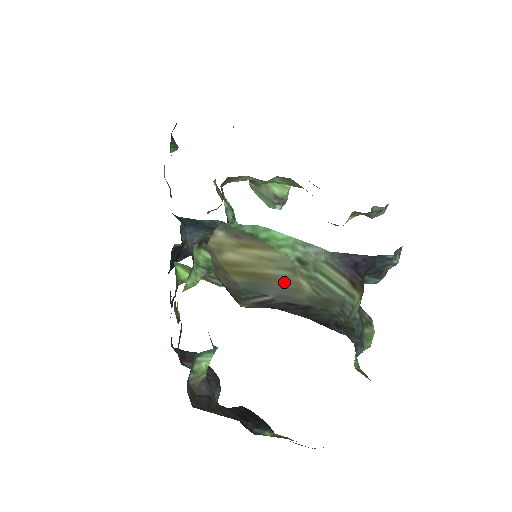
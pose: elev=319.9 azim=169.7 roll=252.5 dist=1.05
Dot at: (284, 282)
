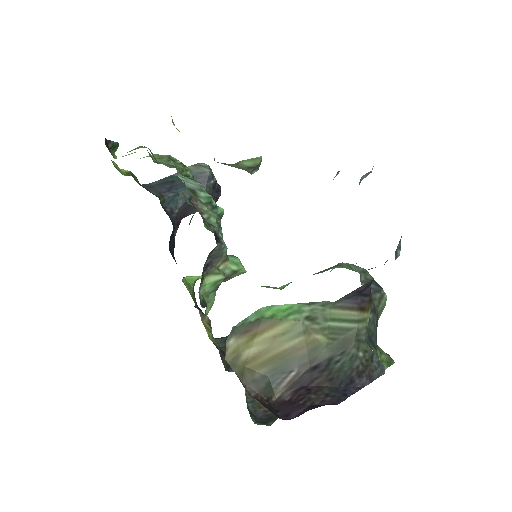
Dot at: (302, 349)
